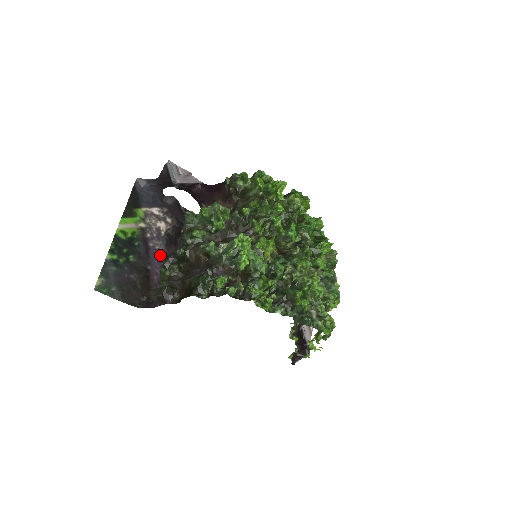
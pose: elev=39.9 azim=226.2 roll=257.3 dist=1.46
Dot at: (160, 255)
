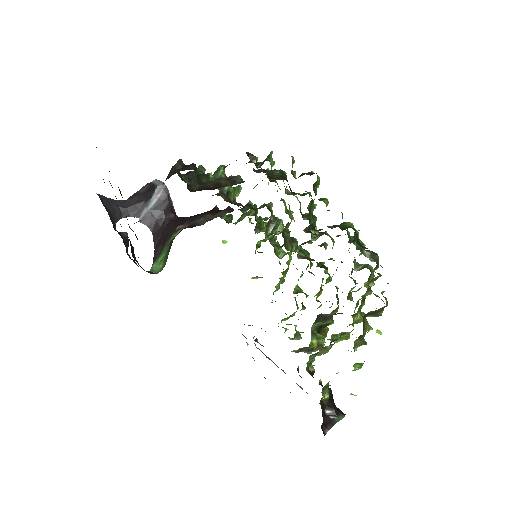
Dot at: occluded
